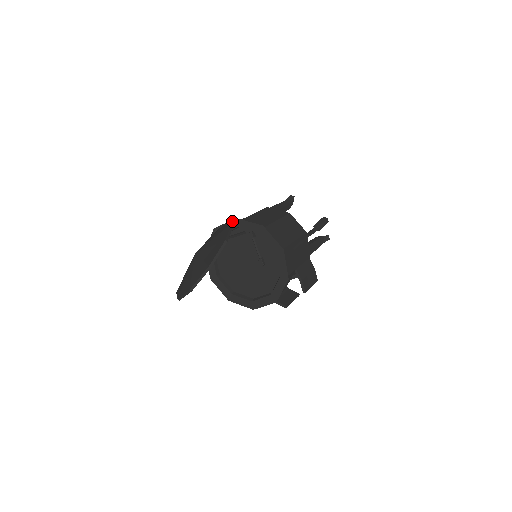
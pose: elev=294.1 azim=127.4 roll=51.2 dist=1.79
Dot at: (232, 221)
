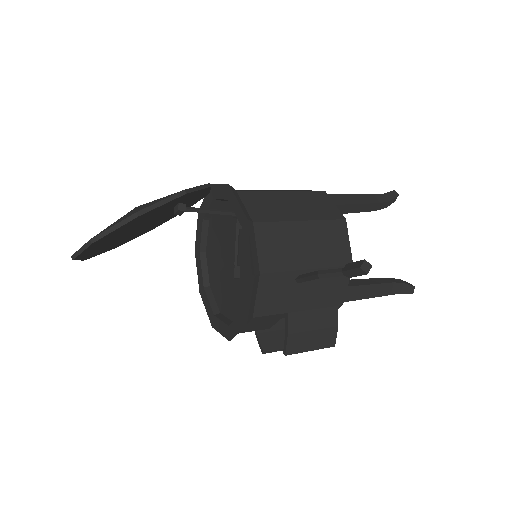
Dot at: (225, 186)
